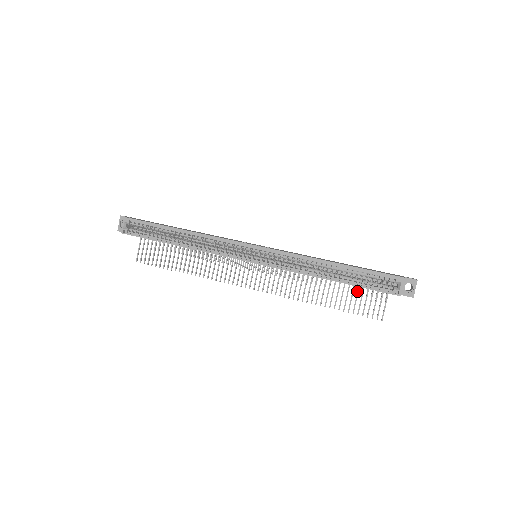
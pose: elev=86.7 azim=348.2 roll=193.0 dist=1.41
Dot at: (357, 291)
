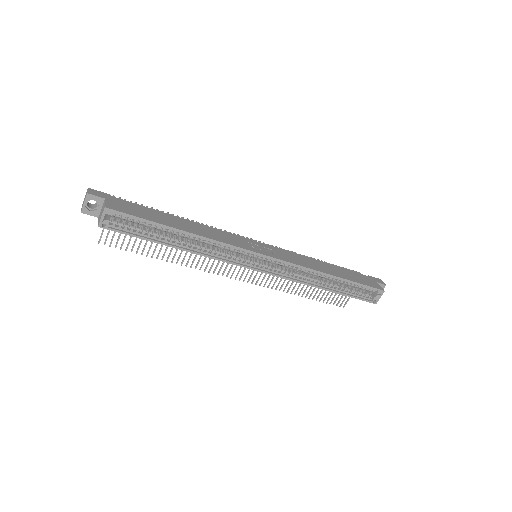
Dot at: occluded
